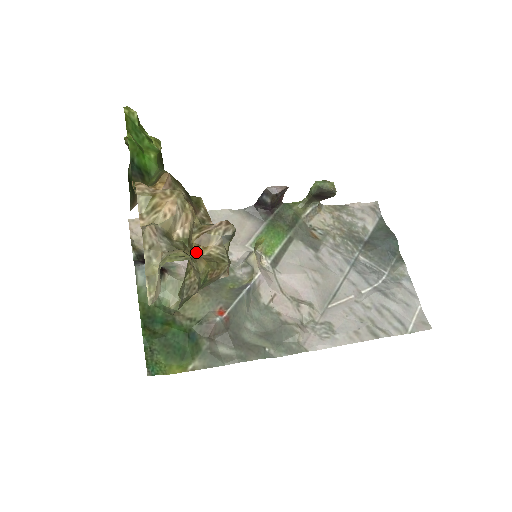
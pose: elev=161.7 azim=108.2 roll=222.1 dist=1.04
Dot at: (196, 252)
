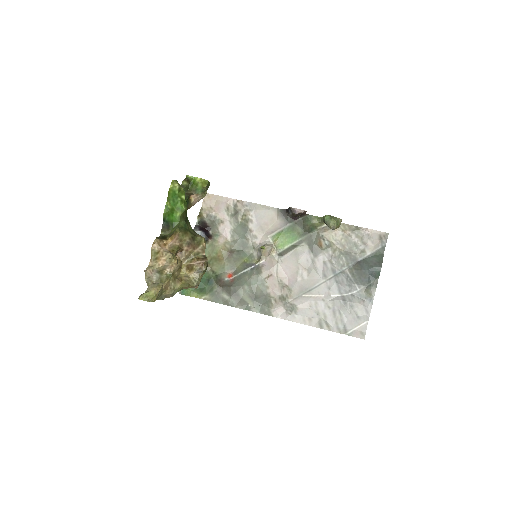
Dot at: (185, 272)
